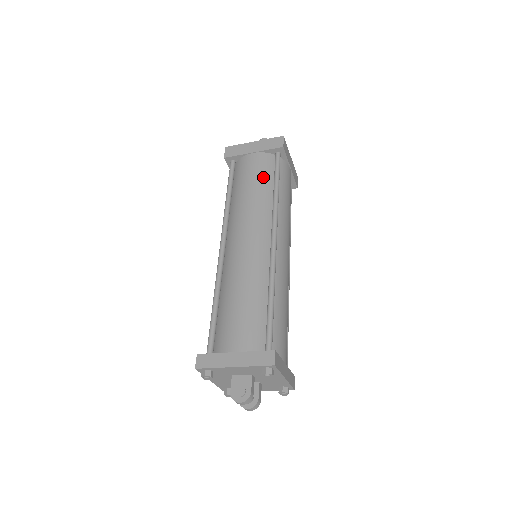
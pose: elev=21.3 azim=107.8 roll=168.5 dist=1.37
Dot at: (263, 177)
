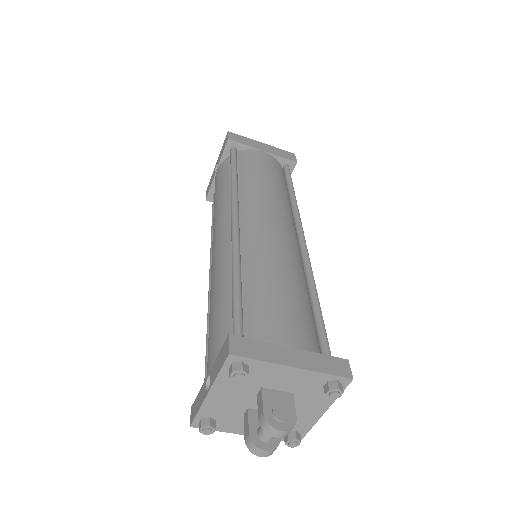
Dot at: (278, 177)
